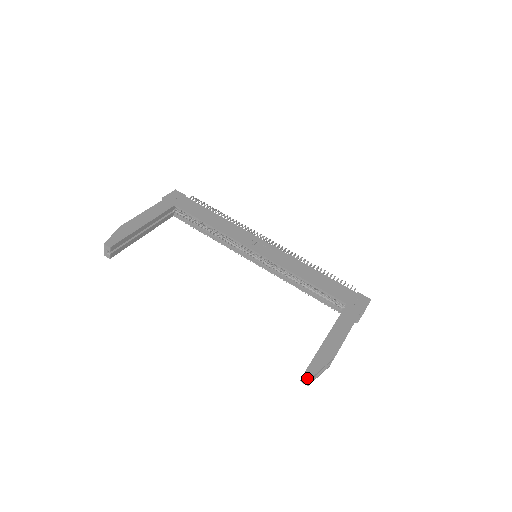
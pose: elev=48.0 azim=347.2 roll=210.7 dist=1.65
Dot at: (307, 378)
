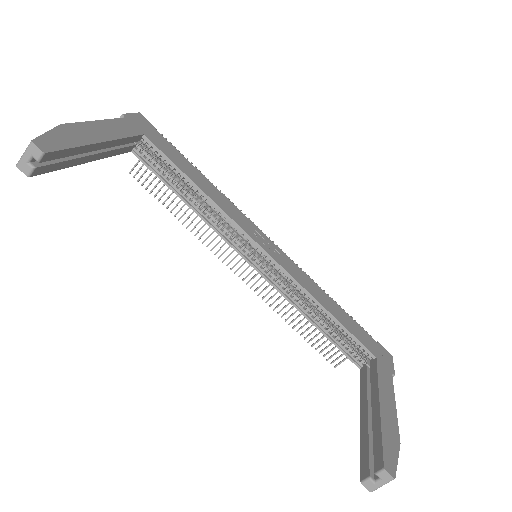
Dot at: (380, 480)
